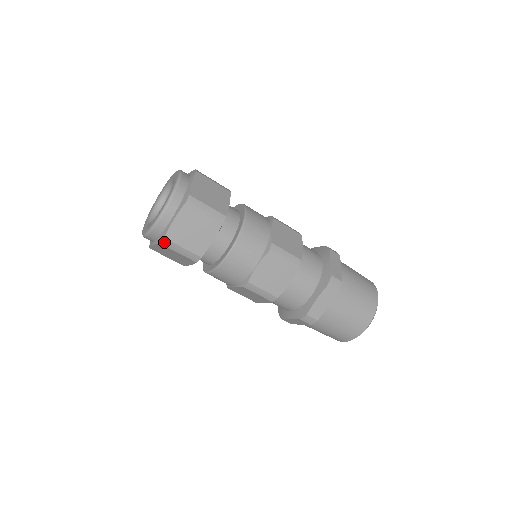
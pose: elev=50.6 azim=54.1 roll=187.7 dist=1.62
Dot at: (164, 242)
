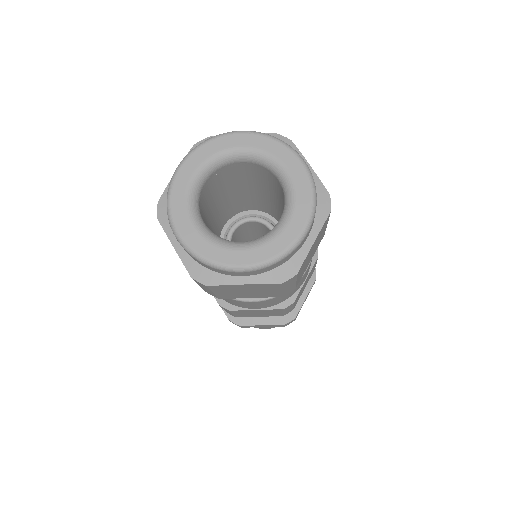
Dot at: (199, 282)
